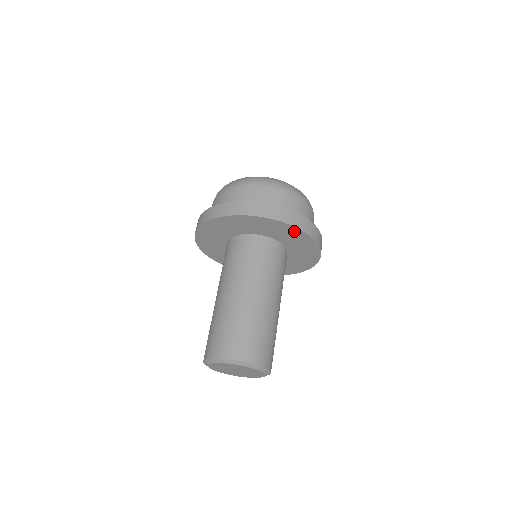
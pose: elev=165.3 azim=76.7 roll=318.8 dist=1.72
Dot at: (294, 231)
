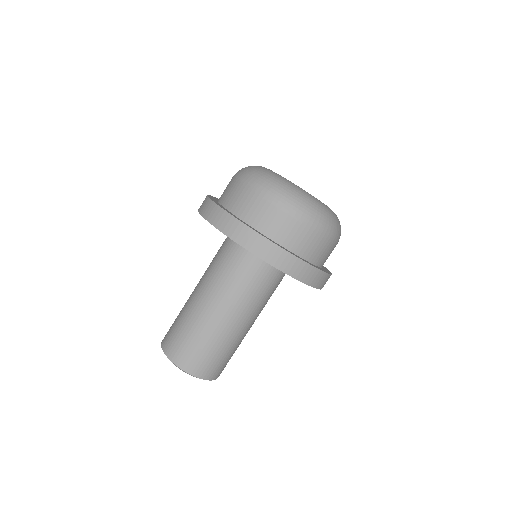
Dot at: occluded
